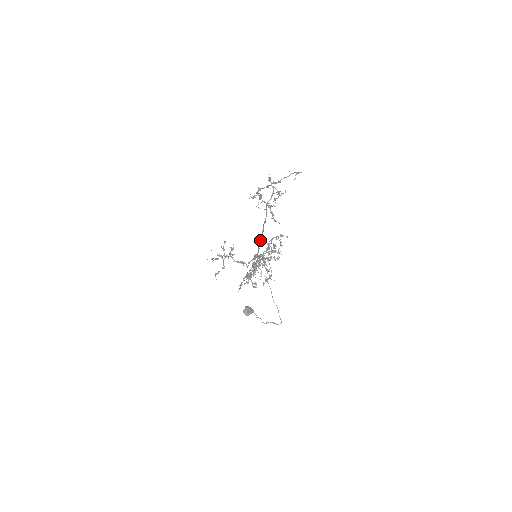
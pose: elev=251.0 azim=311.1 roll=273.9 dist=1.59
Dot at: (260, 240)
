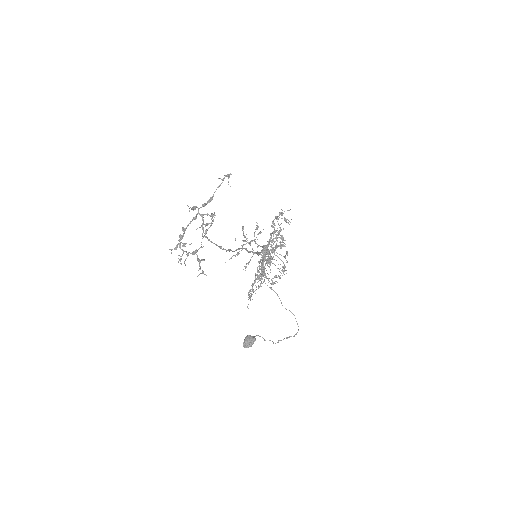
Dot at: (242, 249)
